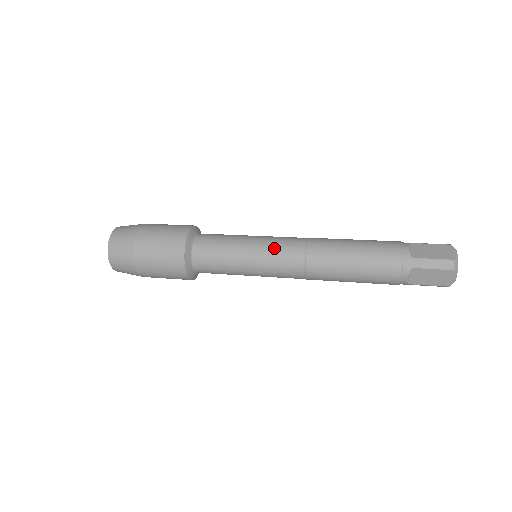
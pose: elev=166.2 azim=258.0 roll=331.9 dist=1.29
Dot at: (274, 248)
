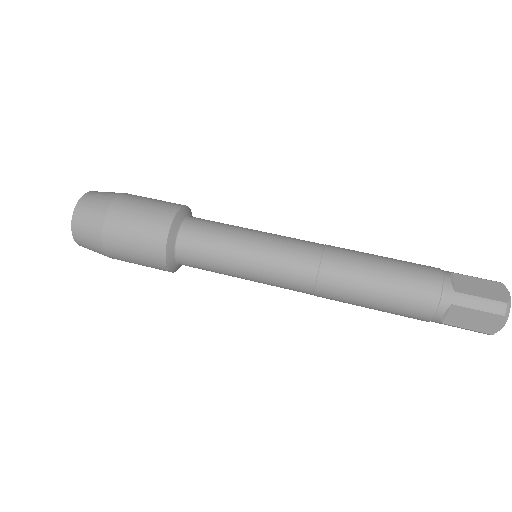
Dot at: (281, 250)
